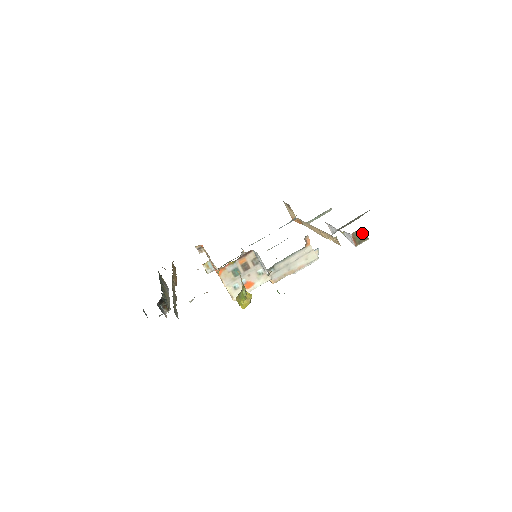
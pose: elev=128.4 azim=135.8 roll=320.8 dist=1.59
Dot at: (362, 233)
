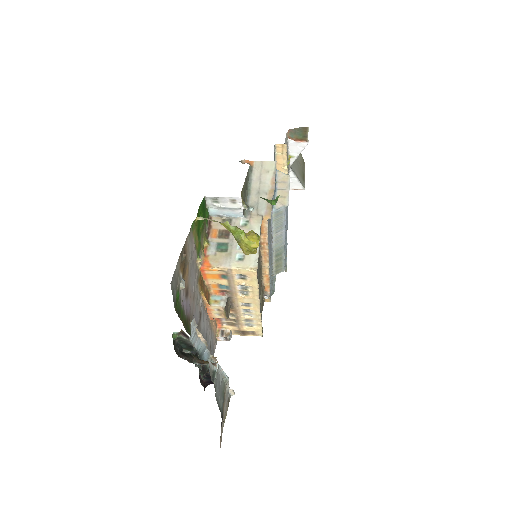
Dot at: (296, 130)
